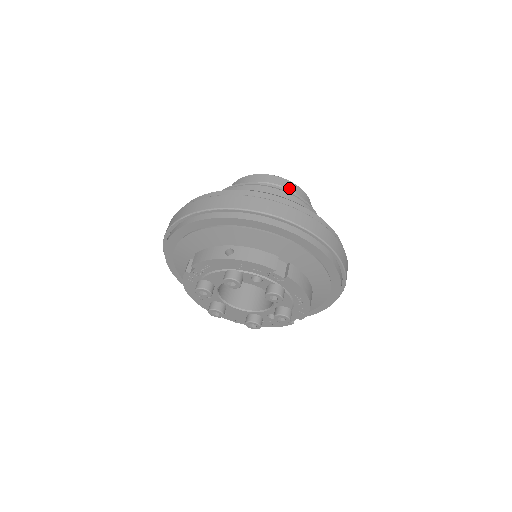
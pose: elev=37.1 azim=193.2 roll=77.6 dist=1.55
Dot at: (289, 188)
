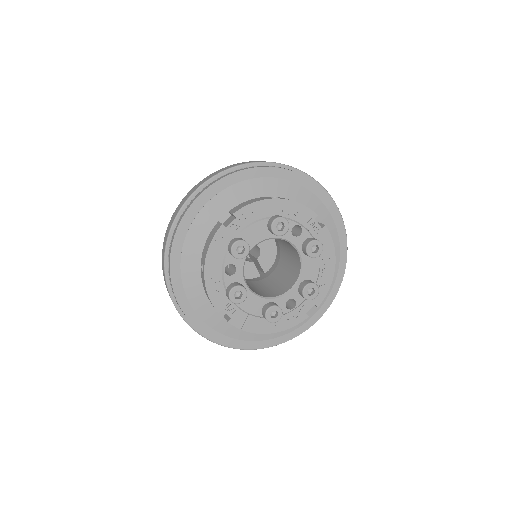
Dot at: occluded
